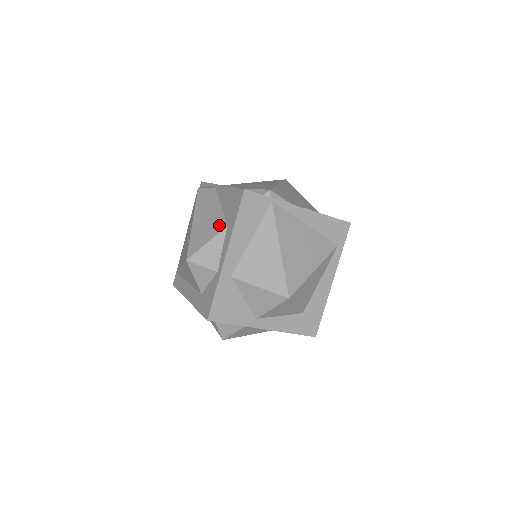
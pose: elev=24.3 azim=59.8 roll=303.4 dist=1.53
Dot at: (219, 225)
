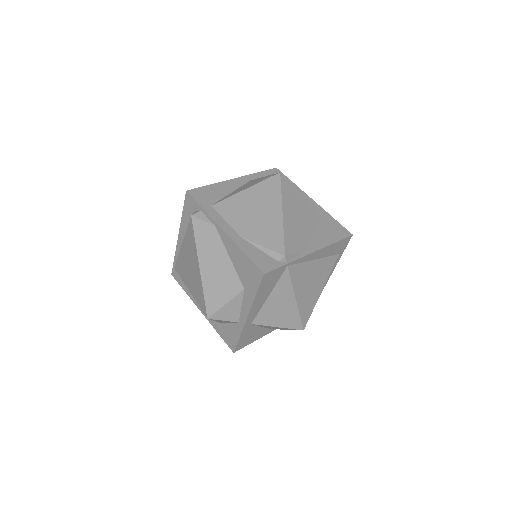
Dot at: (234, 285)
